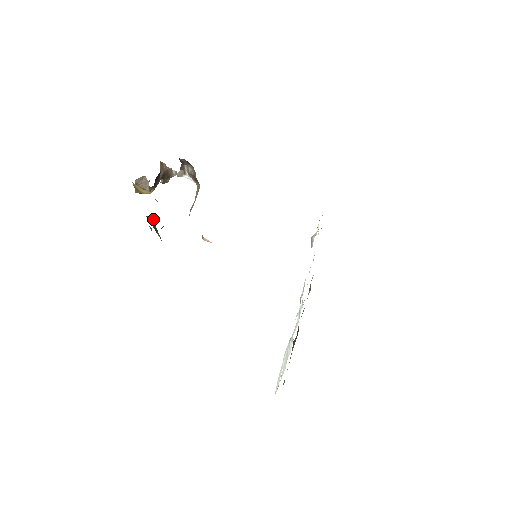
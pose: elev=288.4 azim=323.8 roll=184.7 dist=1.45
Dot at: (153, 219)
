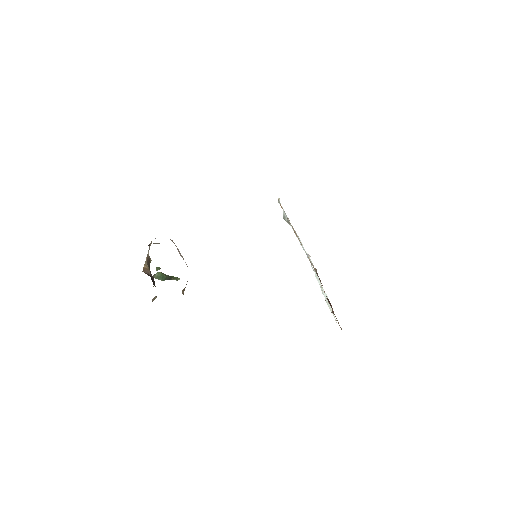
Dot at: (159, 273)
